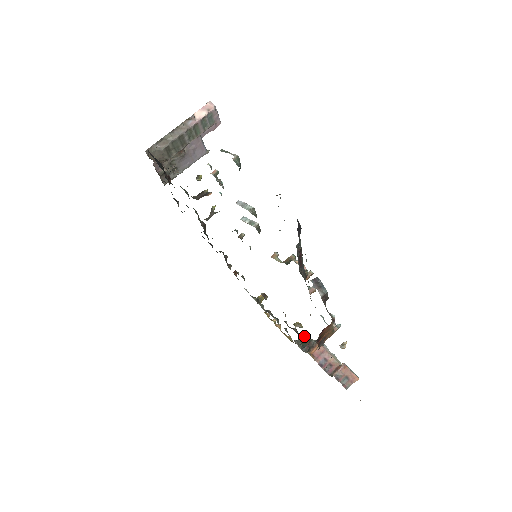
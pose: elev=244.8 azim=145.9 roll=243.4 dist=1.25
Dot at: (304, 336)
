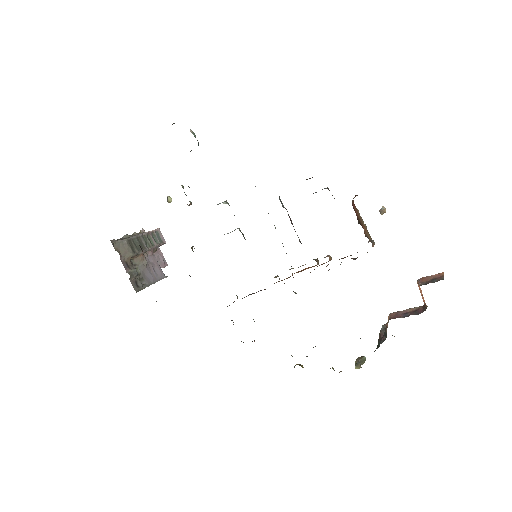
Dot at: occluded
